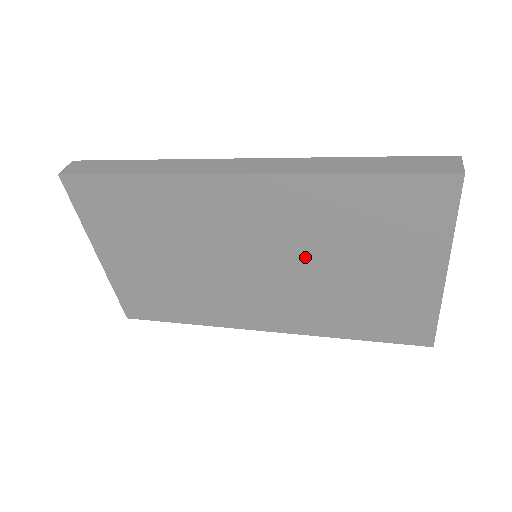
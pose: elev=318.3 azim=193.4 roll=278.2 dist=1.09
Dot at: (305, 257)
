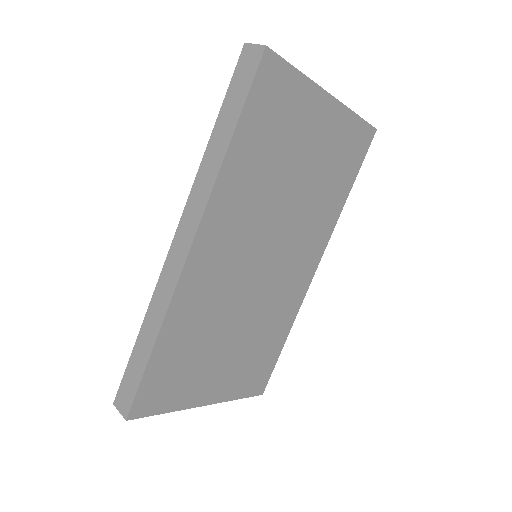
Dot at: (275, 212)
